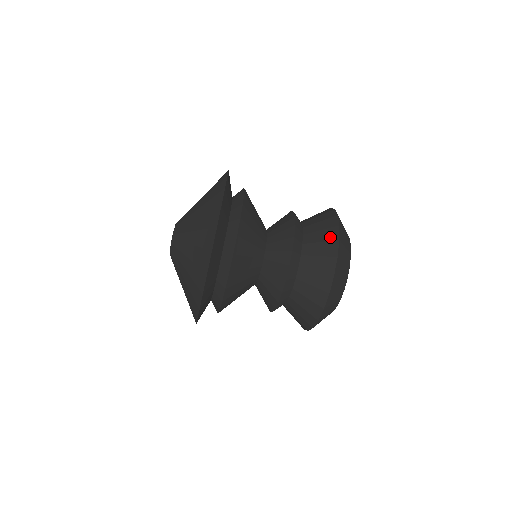
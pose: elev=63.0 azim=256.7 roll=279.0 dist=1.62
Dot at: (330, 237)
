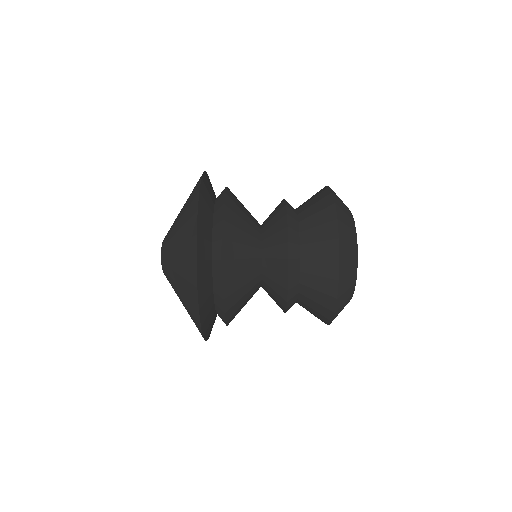
Dot at: (325, 205)
